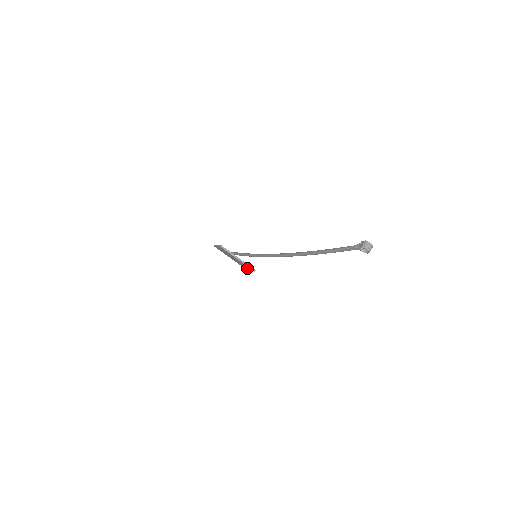
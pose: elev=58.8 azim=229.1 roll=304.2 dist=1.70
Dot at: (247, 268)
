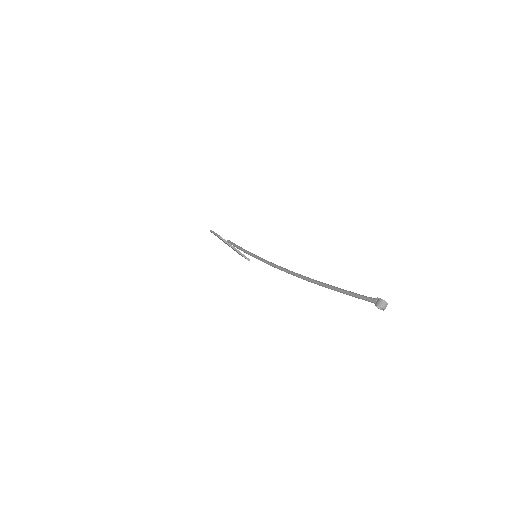
Dot at: occluded
